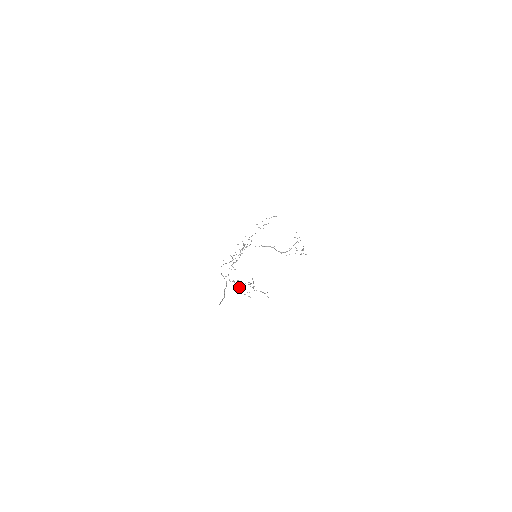
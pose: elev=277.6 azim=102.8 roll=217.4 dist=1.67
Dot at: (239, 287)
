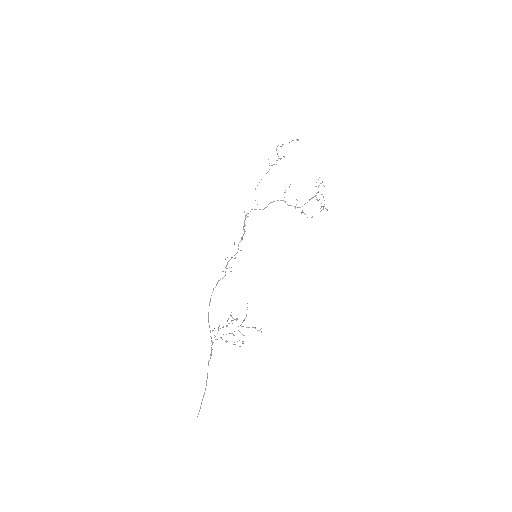
Dot at: (227, 341)
